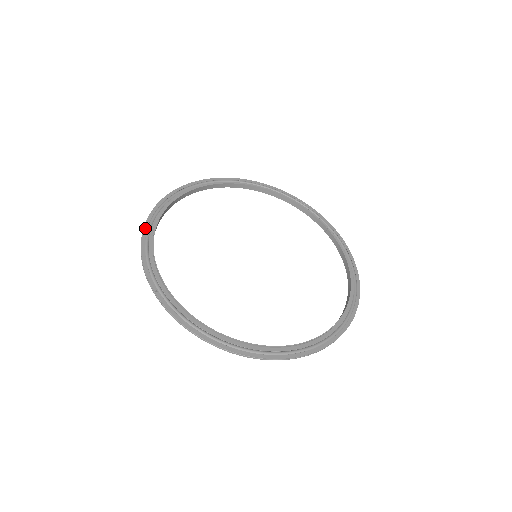
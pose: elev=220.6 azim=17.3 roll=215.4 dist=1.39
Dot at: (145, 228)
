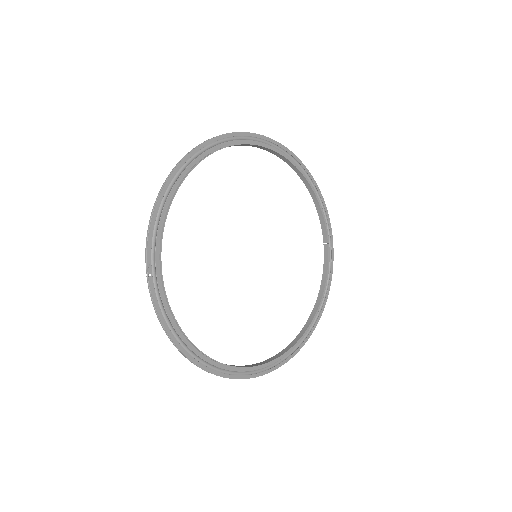
Dot at: (167, 184)
